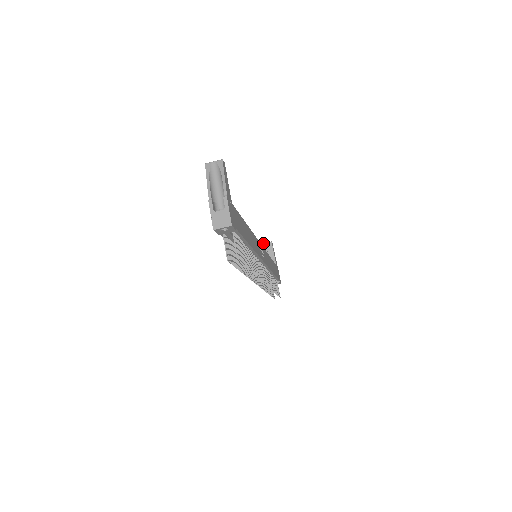
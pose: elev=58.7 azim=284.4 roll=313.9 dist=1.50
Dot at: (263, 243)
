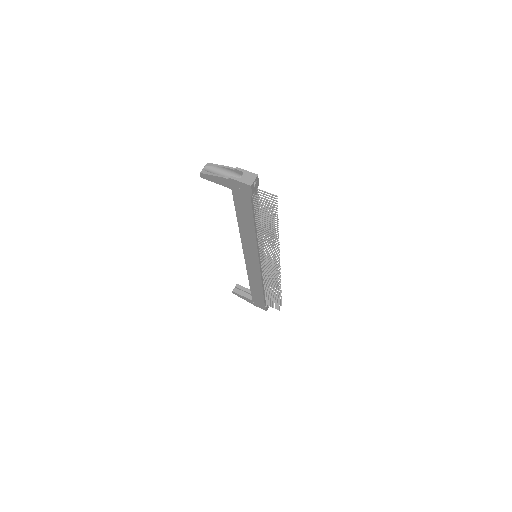
Dot at: (233, 290)
